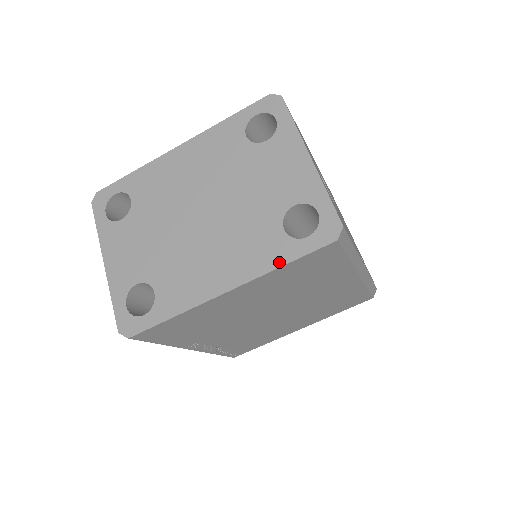
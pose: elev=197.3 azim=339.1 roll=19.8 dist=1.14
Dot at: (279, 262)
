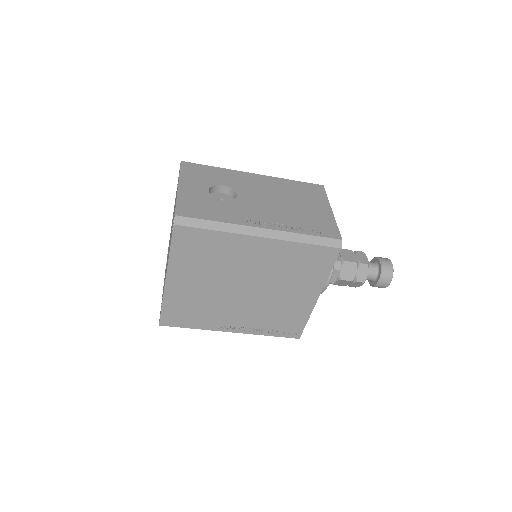
Dot at: (169, 251)
